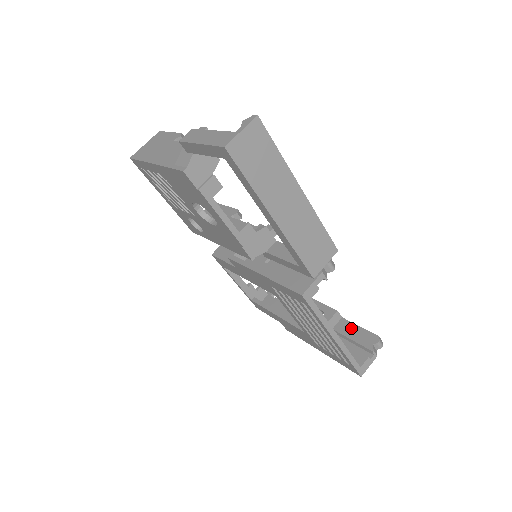
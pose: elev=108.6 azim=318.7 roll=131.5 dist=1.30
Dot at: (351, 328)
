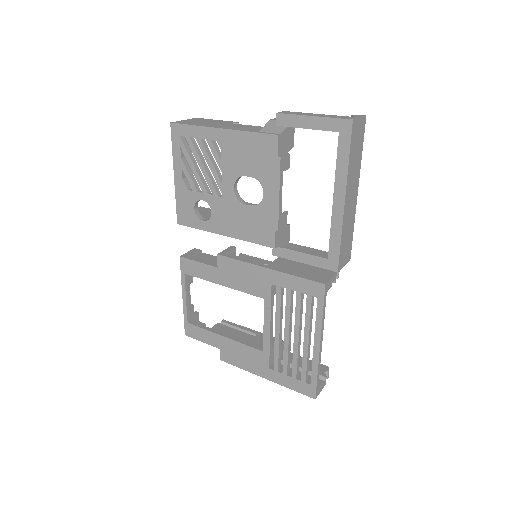
Dot at: occluded
